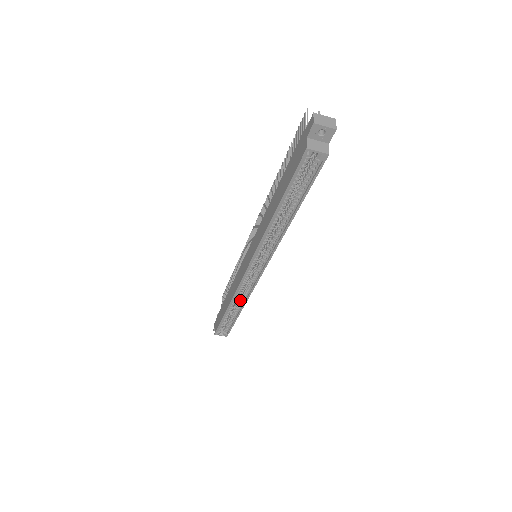
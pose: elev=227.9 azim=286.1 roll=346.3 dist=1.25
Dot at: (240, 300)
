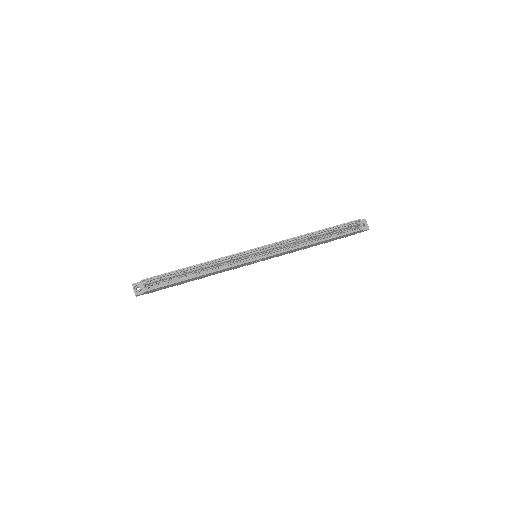
Dot at: (211, 268)
